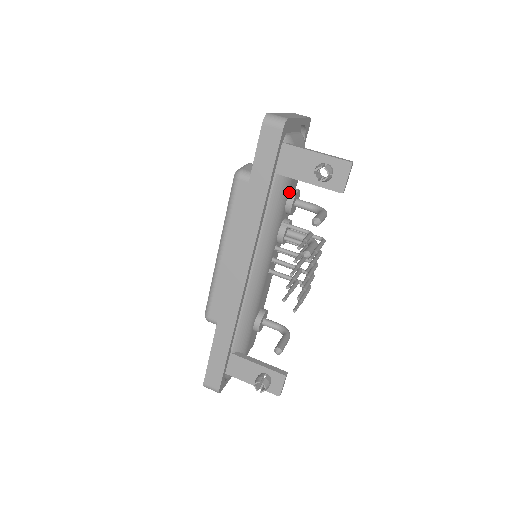
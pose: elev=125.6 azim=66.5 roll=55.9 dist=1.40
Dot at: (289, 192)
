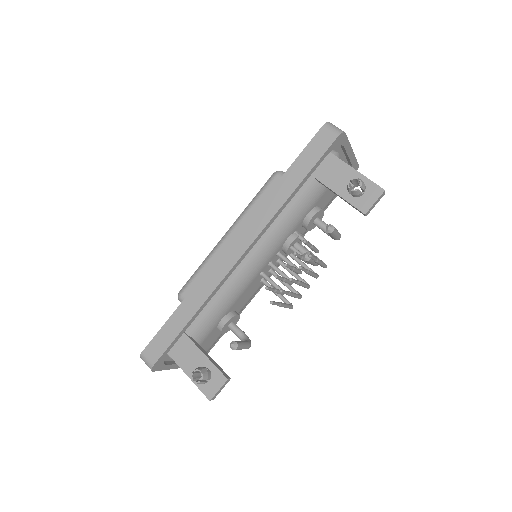
Dot at: (315, 206)
